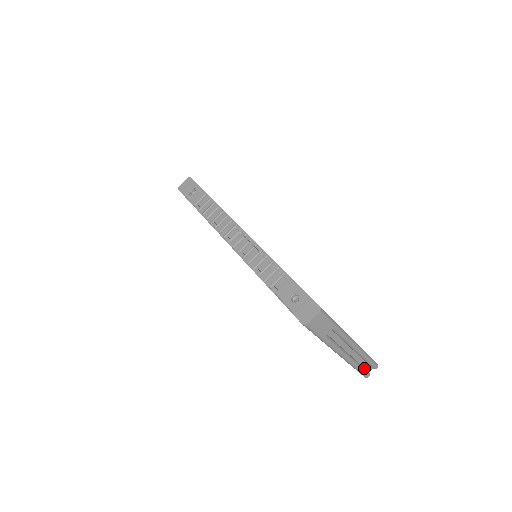
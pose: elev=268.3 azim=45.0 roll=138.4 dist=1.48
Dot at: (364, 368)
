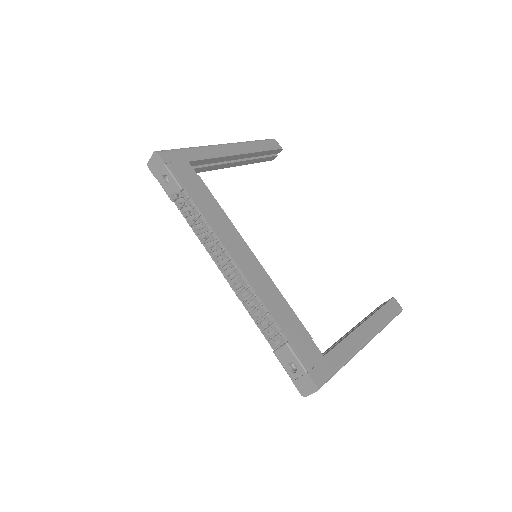
Dot at: occluded
